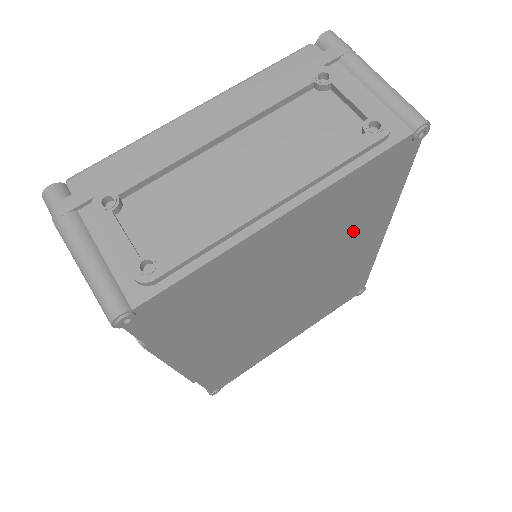
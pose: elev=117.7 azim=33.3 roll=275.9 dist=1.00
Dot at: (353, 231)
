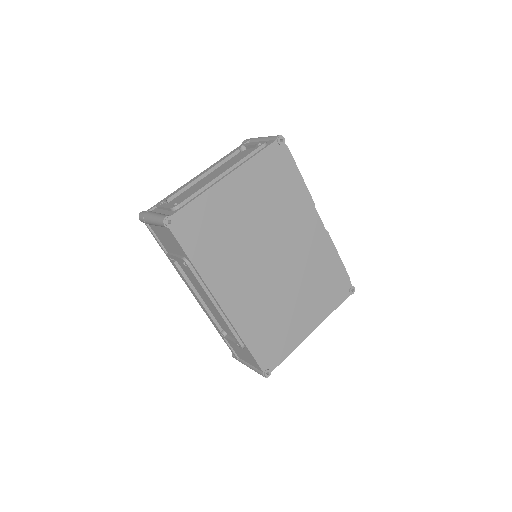
Dot at: (287, 205)
